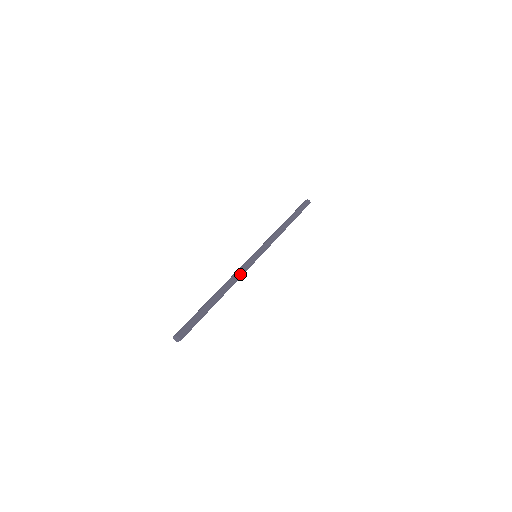
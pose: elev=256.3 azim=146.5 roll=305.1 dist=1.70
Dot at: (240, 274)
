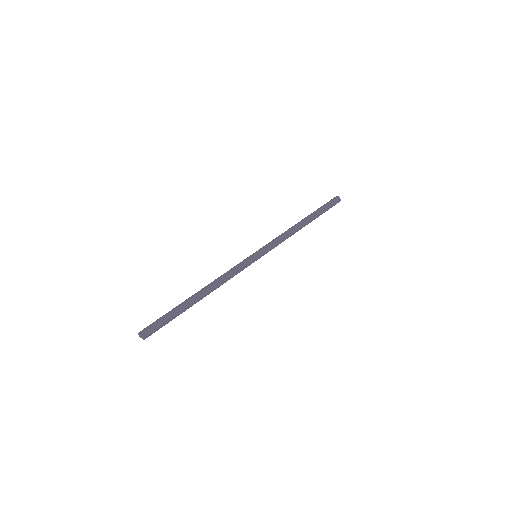
Dot at: (231, 277)
